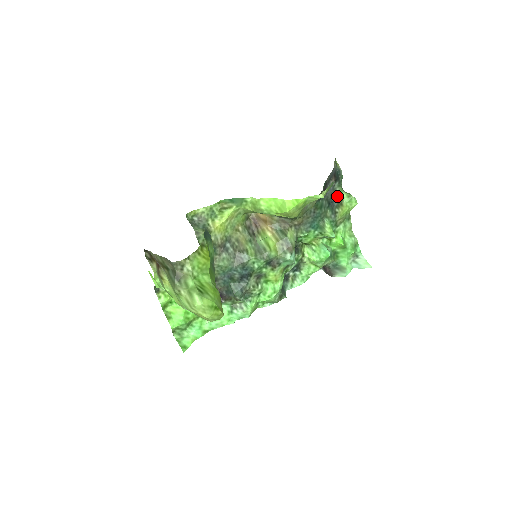
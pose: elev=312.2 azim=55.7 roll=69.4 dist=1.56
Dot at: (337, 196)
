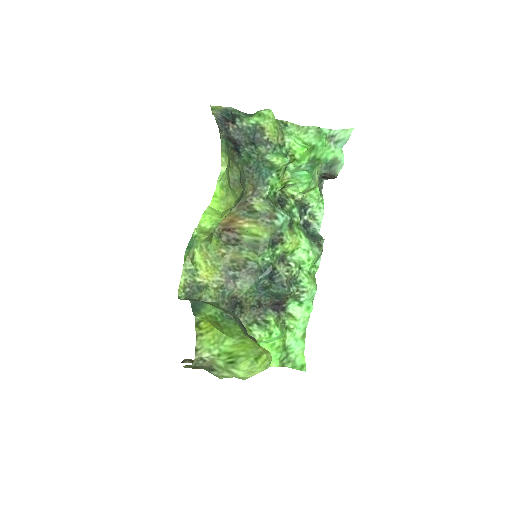
Dot at: (251, 129)
